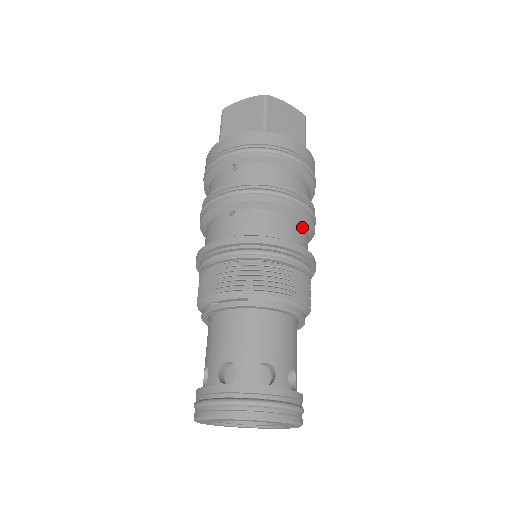
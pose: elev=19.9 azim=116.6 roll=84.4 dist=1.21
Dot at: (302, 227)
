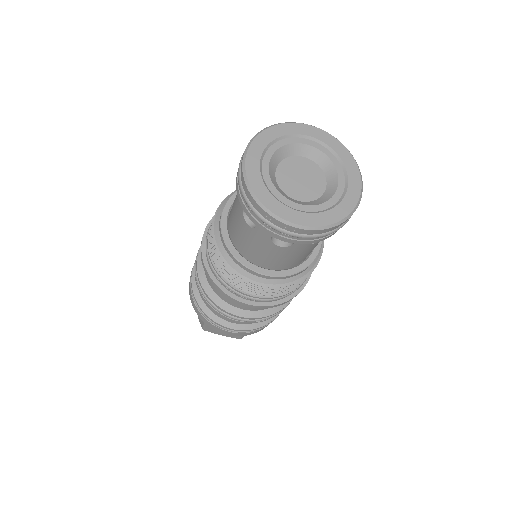
Dot at: occluded
